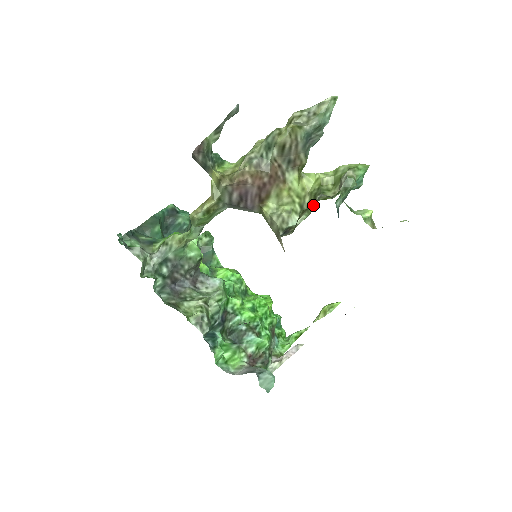
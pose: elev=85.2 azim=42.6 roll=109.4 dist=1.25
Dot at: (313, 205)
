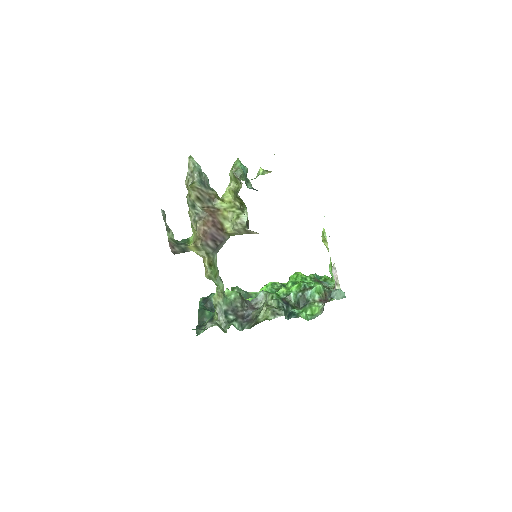
Dot at: (242, 202)
